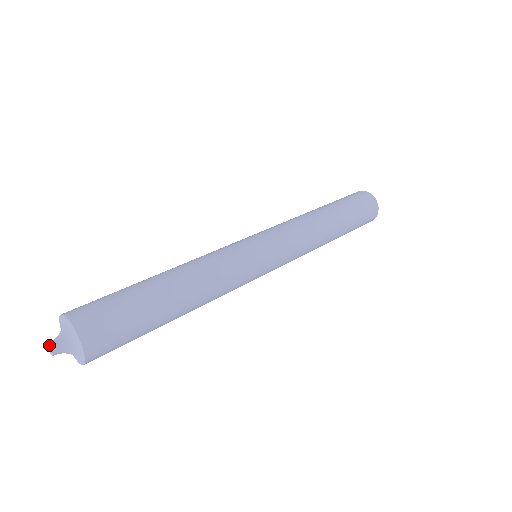
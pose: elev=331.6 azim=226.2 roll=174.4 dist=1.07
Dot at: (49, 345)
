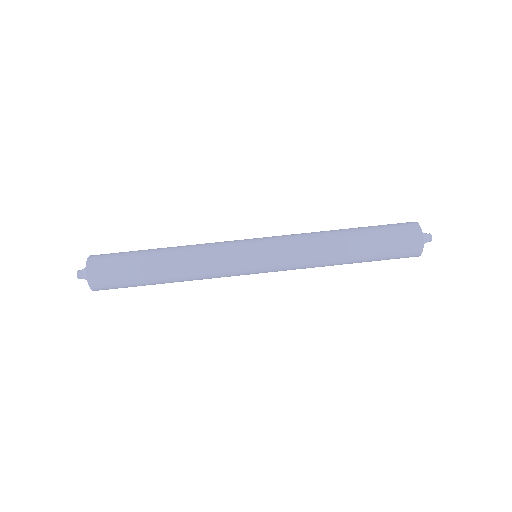
Dot at: (77, 276)
